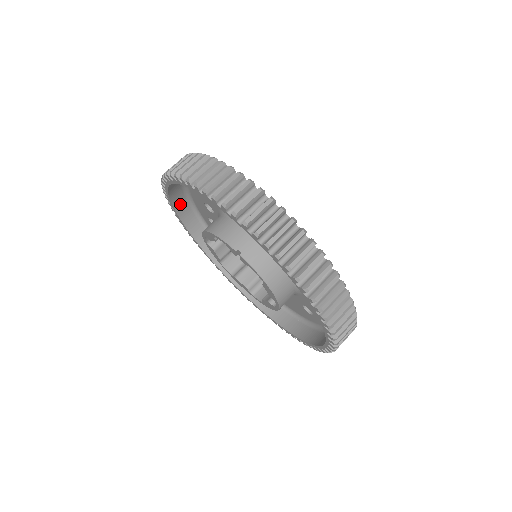
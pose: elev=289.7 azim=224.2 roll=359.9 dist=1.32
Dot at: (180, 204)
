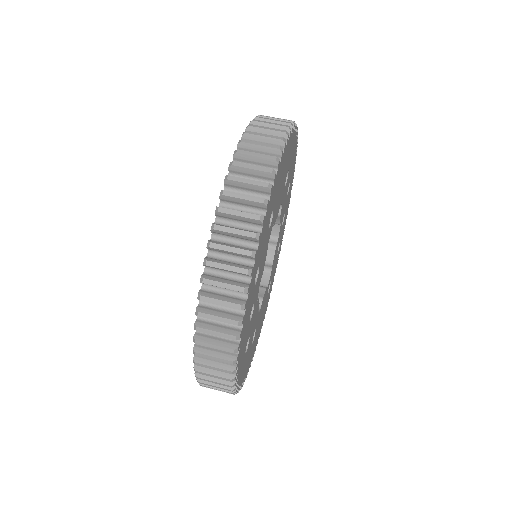
Dot at: occluded
